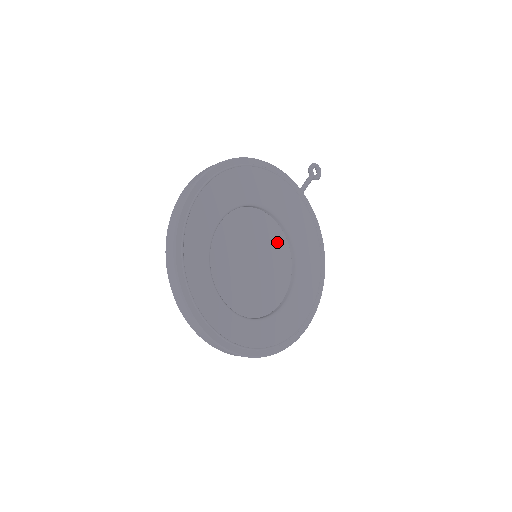
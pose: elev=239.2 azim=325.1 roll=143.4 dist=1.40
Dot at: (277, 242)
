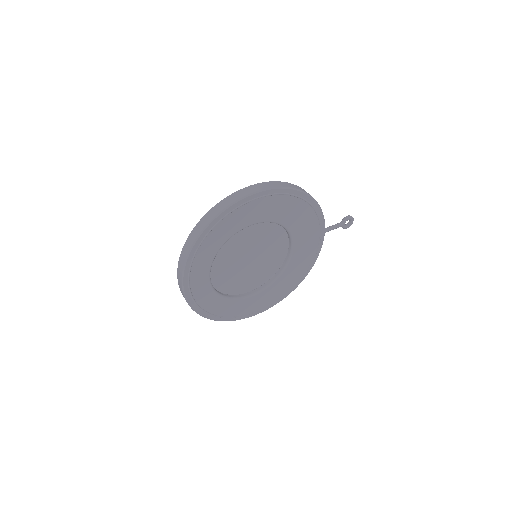
Dot at: (278, 254)
